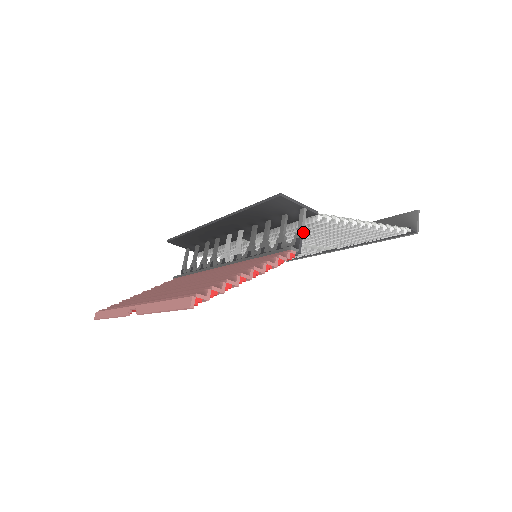
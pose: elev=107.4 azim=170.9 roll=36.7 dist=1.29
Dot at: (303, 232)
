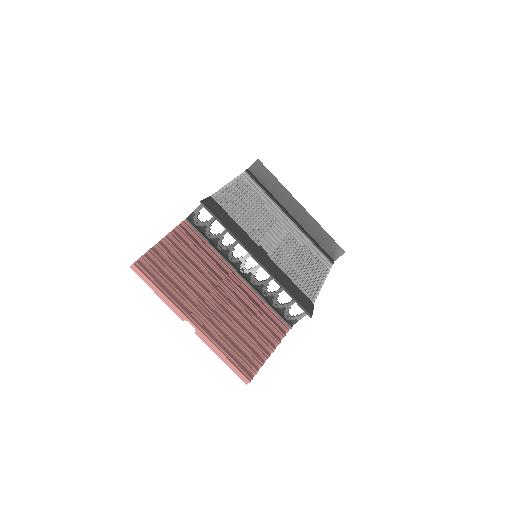
Dot at: (301, 318)
